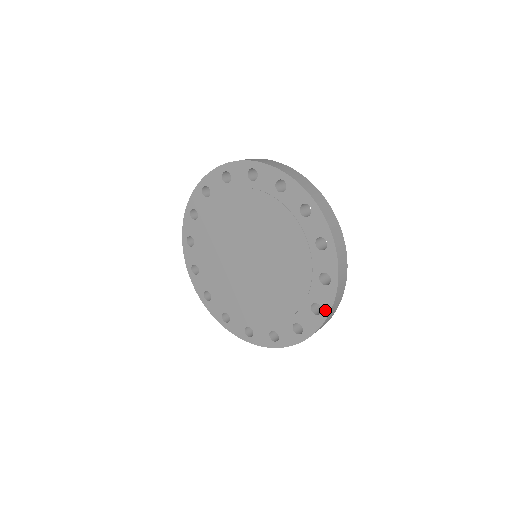
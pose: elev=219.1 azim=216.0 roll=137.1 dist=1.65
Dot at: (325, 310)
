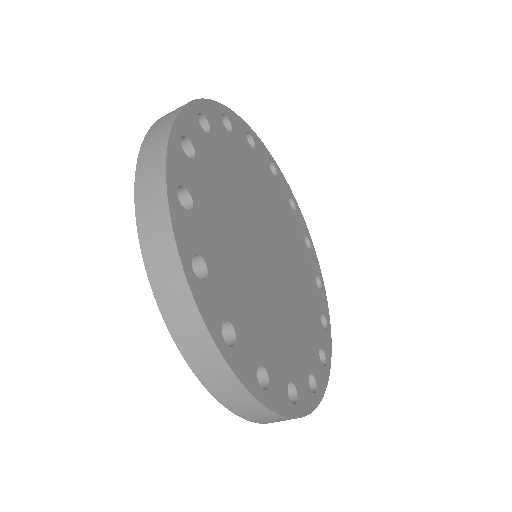
Dot at: occluded
